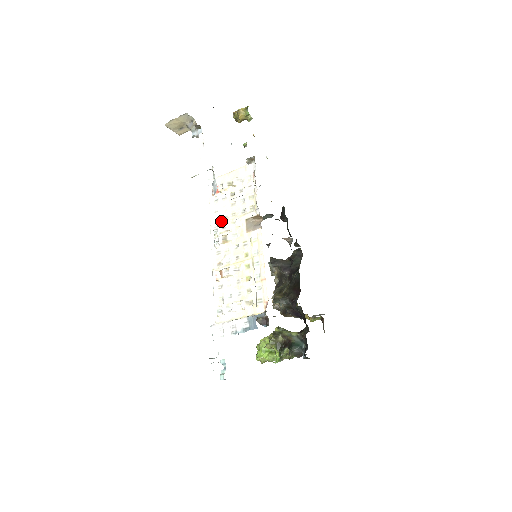
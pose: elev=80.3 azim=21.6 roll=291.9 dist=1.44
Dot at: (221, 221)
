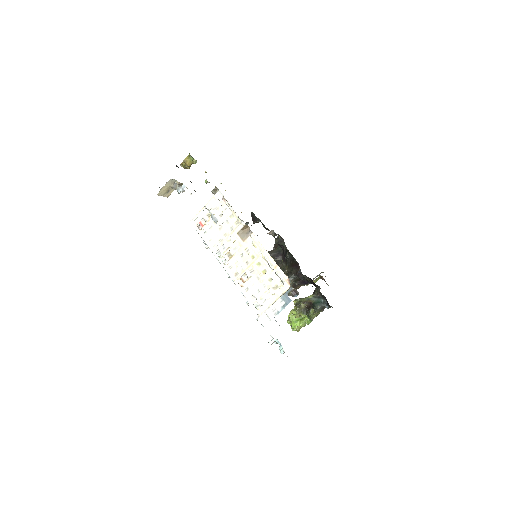
Dot at: (218, 245)
